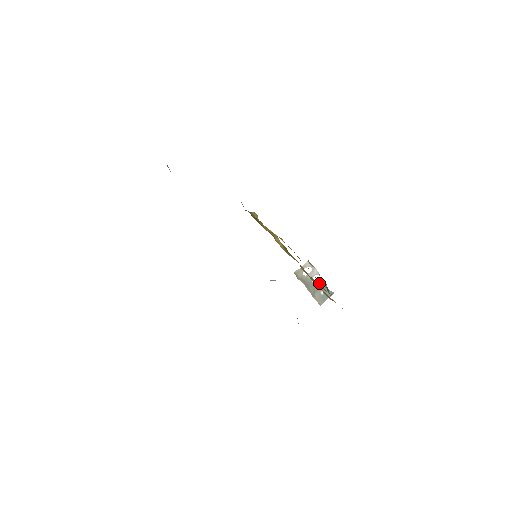
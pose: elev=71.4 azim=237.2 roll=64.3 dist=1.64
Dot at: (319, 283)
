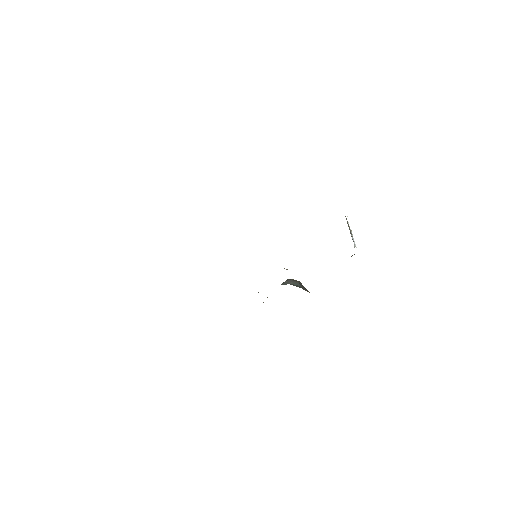
Dot at: occluded
